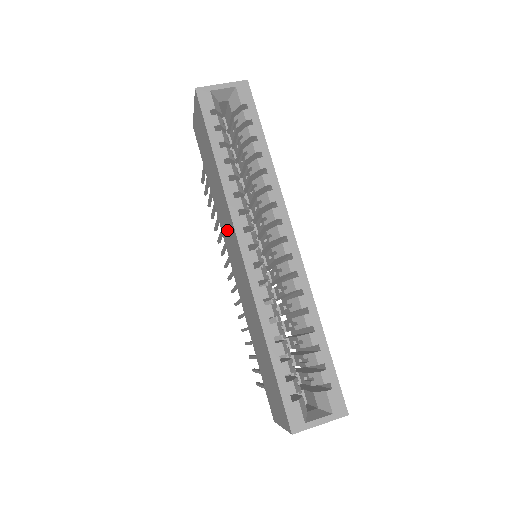
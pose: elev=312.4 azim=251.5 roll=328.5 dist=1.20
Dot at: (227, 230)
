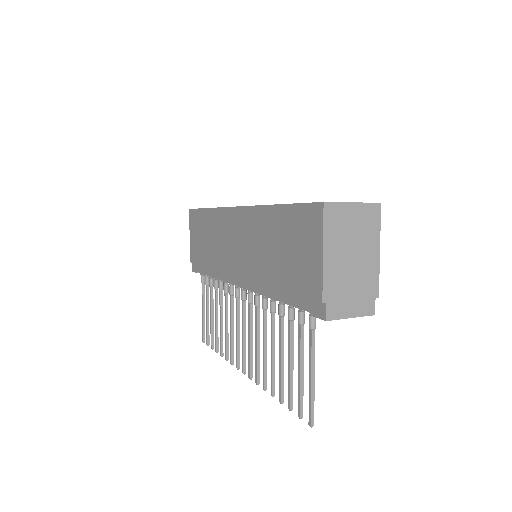
Dot at: (225, 241)
